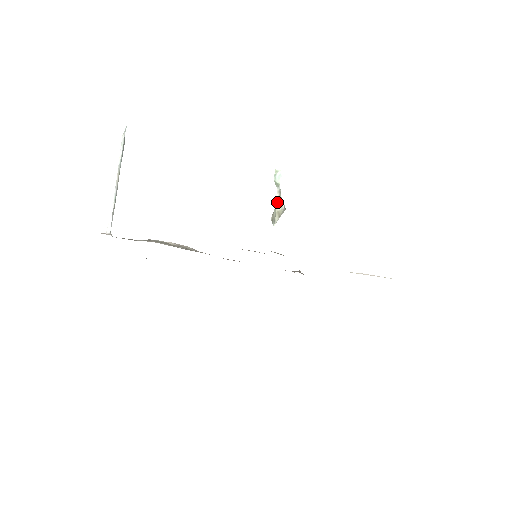
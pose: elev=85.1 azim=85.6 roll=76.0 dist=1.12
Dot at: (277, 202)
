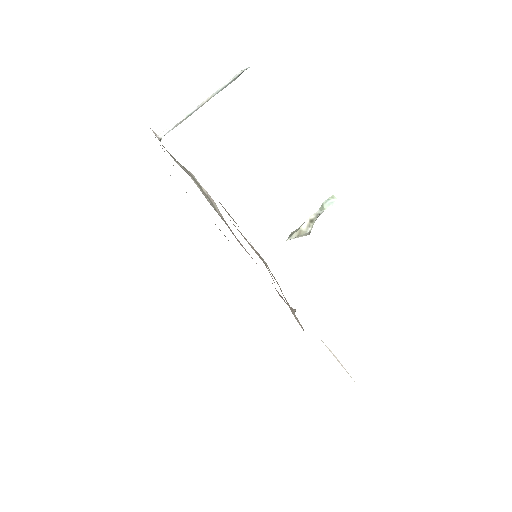
Dot at: (307, 222)
